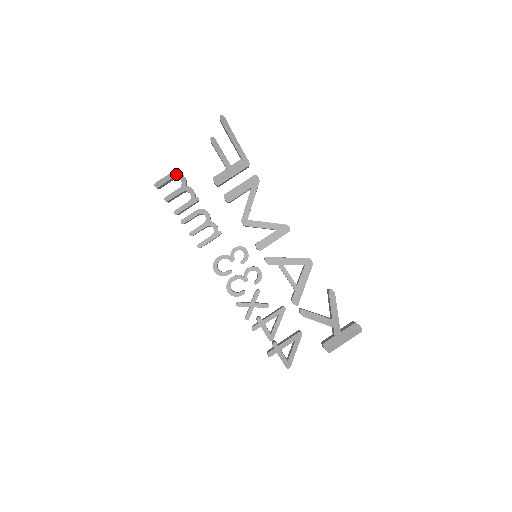
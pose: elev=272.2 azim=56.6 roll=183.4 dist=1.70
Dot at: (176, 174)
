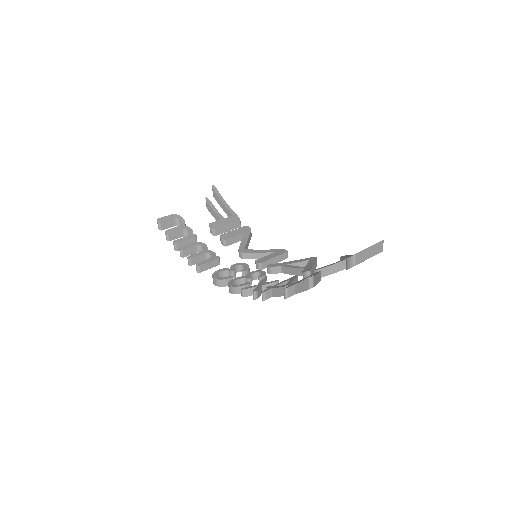
Dot at: (177, 216)
